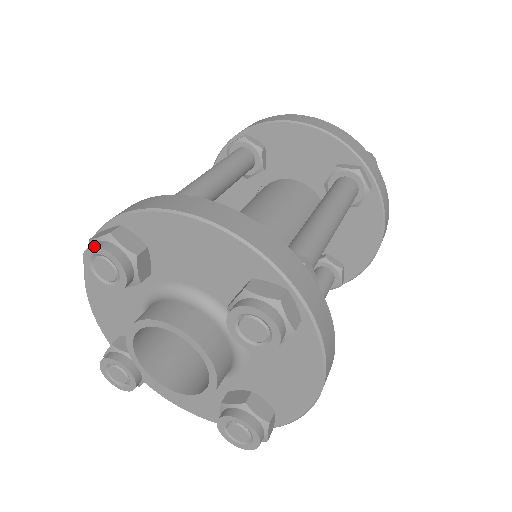
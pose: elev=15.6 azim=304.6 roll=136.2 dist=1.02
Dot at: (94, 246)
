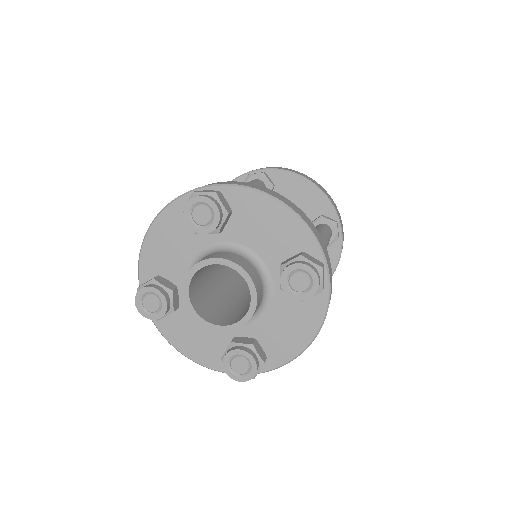
Dot at: (205, 196)
